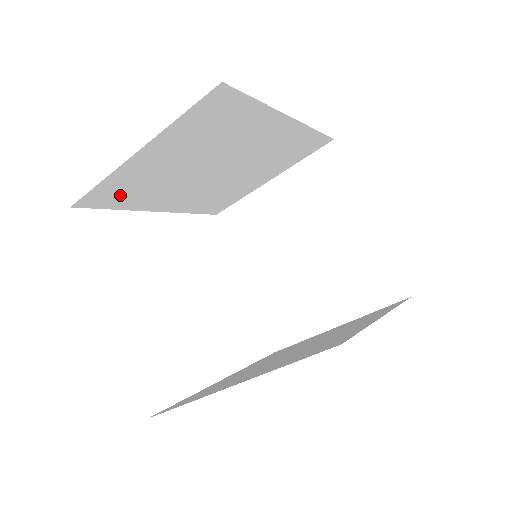
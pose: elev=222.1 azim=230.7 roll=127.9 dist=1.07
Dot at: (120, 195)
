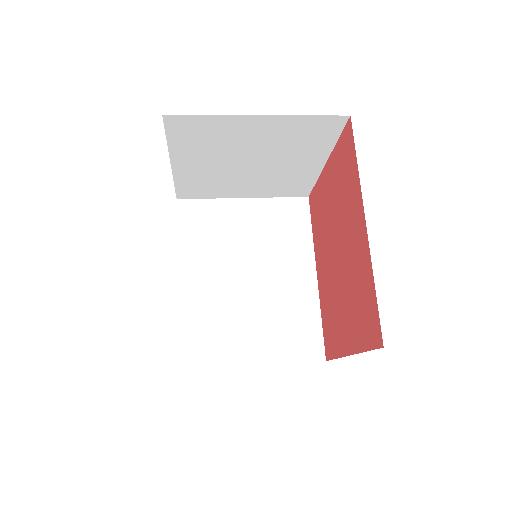
Dot at: occluded
